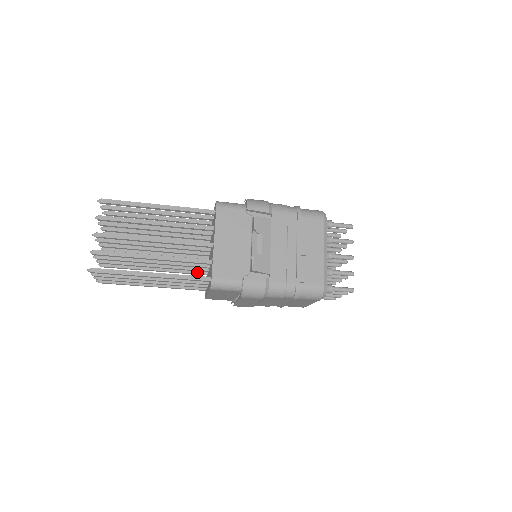
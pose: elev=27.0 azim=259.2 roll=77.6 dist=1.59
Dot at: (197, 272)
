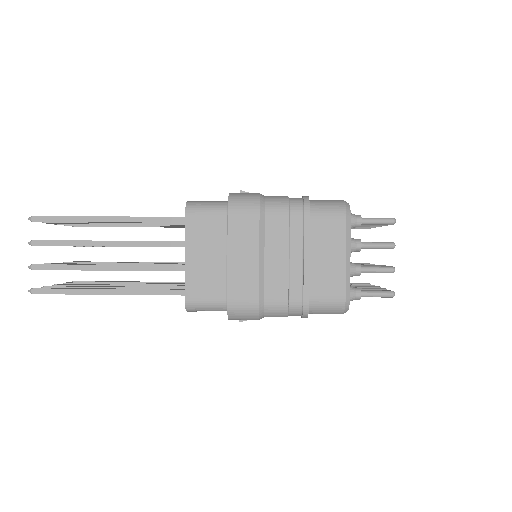
Dot at: occluded
